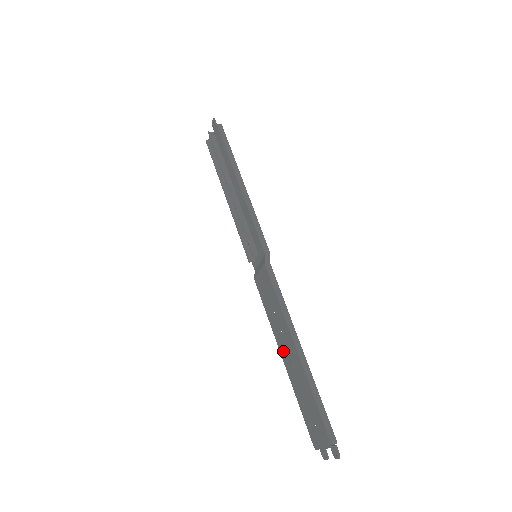
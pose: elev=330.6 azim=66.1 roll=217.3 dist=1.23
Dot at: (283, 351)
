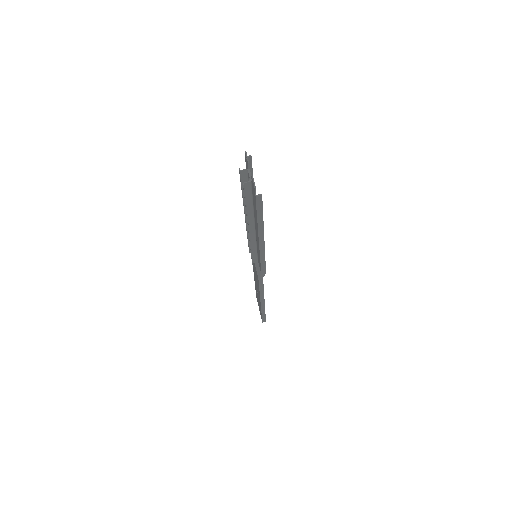
Dot at: (255, 280)
